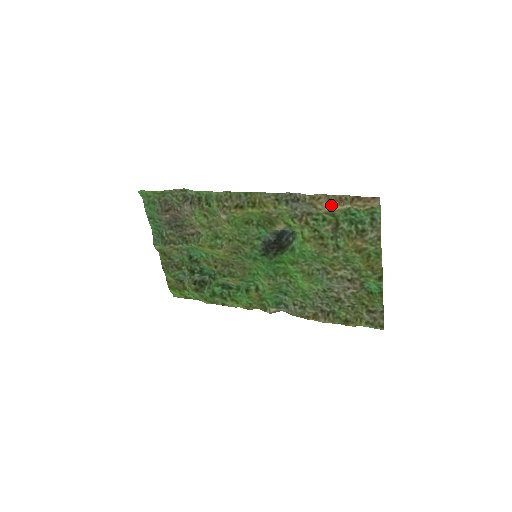
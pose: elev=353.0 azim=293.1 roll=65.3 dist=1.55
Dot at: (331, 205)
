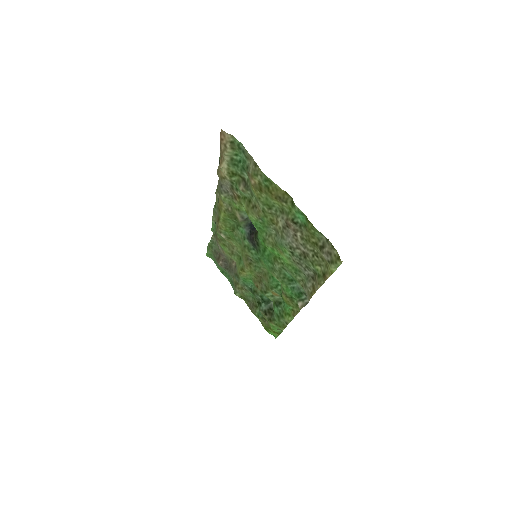
Dot at: (220, 166)
